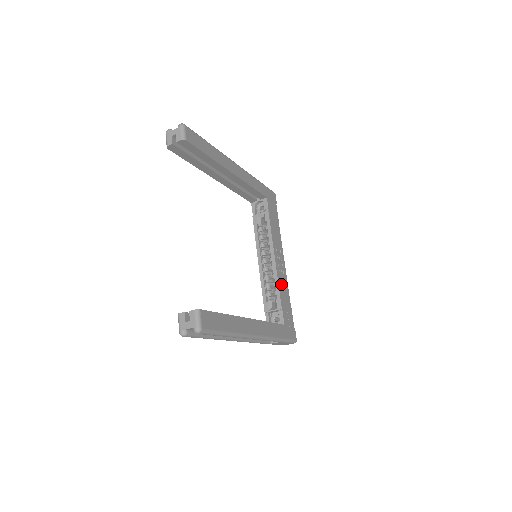
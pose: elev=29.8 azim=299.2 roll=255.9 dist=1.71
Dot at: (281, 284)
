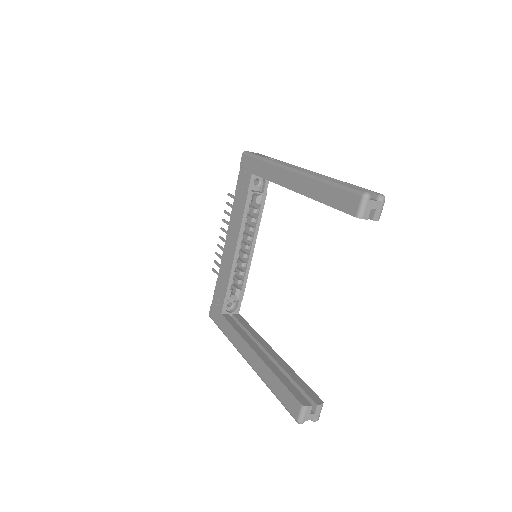
Dot at: occluded
